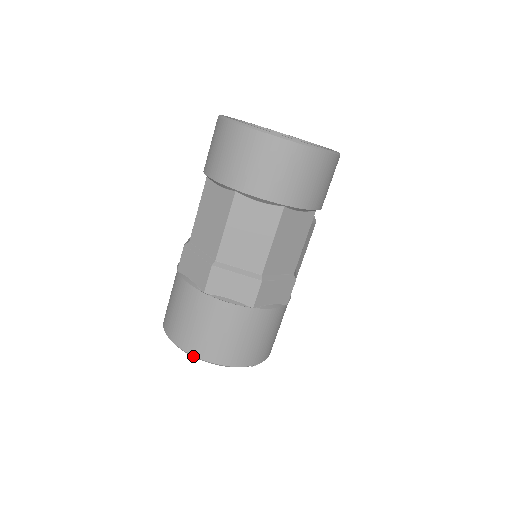
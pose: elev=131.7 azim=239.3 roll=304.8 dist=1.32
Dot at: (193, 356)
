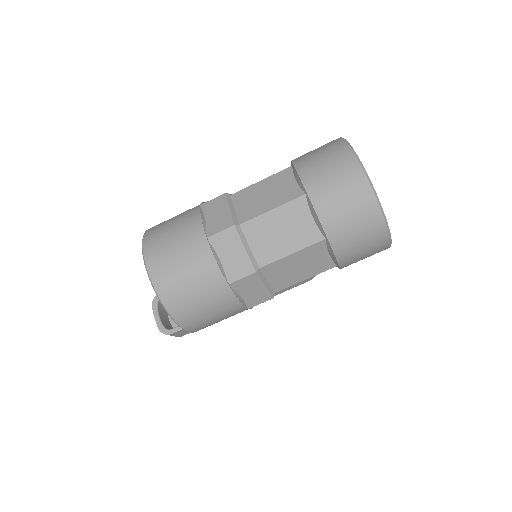
Dot at: (148, 273)
